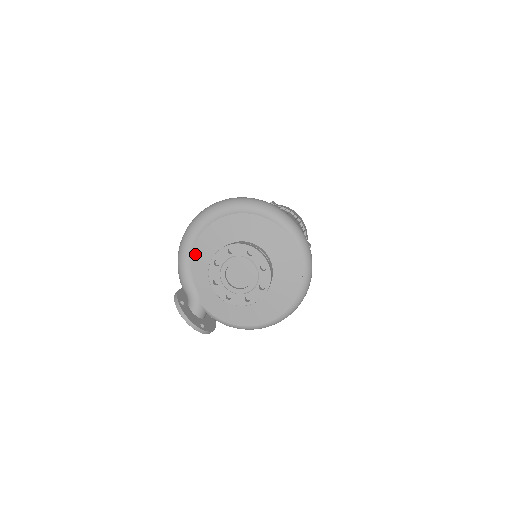
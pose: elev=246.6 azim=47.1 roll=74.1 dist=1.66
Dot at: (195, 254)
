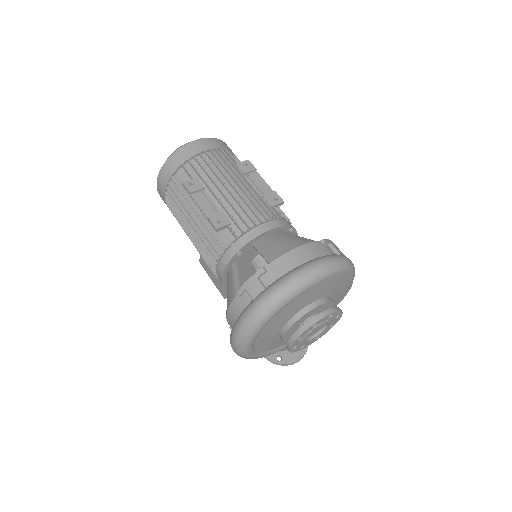
Dot at: (261, 350)
